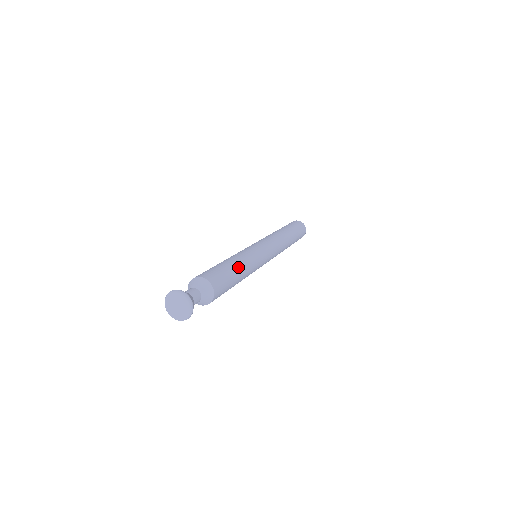
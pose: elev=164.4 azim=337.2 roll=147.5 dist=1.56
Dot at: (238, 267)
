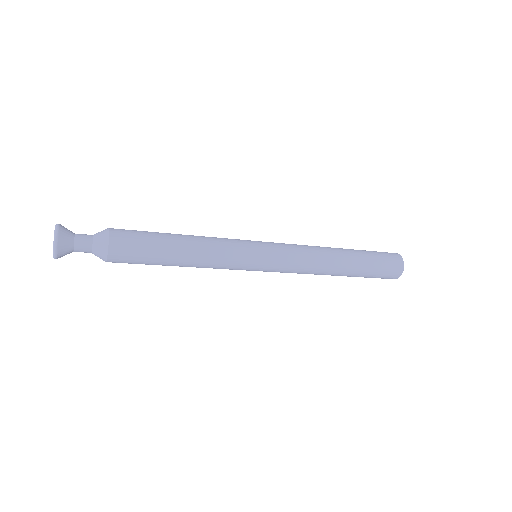
Dot at: (181, 253)
